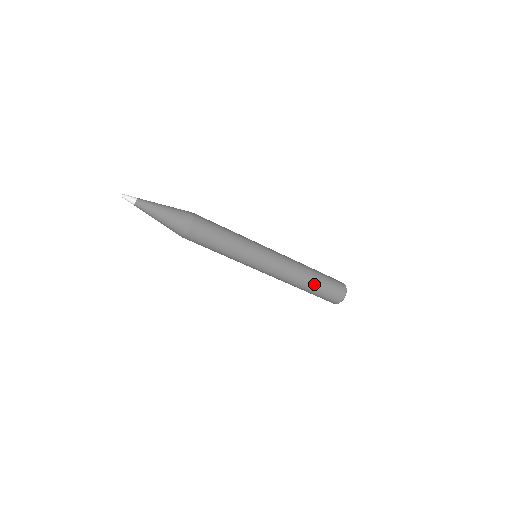
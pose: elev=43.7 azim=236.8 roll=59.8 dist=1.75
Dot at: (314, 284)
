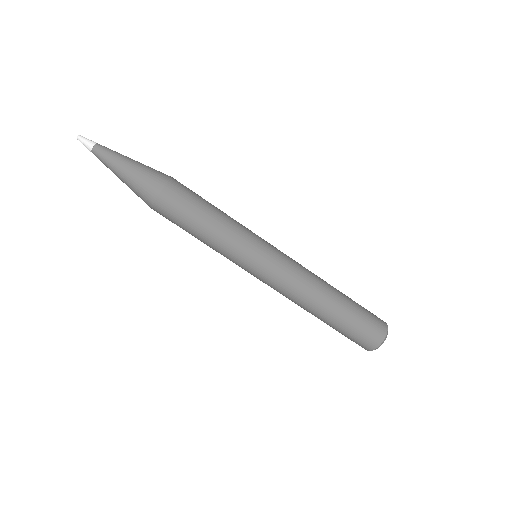
Dot at: (343, 299)
